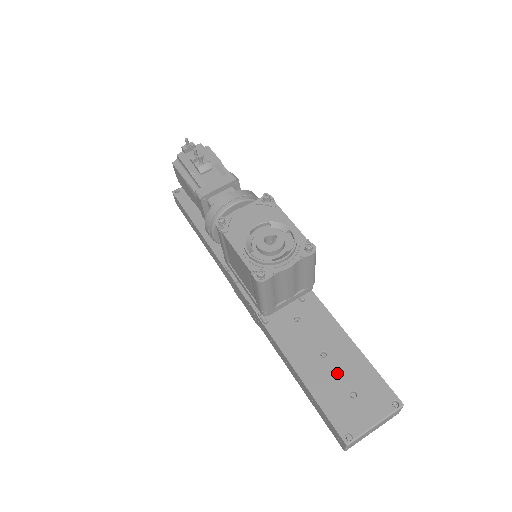
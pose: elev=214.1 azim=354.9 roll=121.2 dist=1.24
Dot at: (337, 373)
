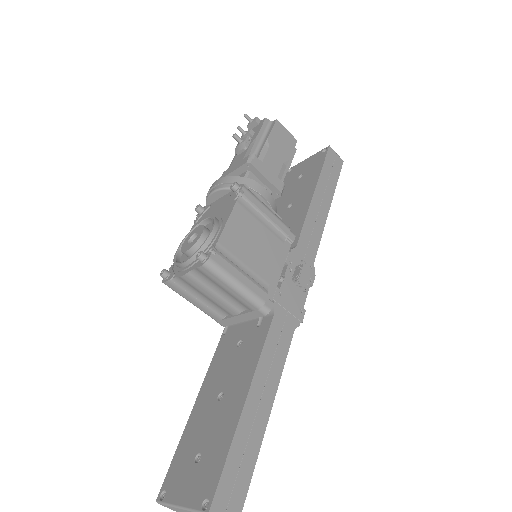
Dot at: (210, 424)
